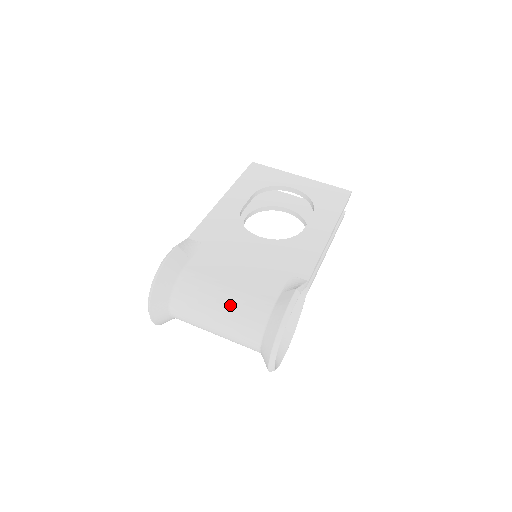
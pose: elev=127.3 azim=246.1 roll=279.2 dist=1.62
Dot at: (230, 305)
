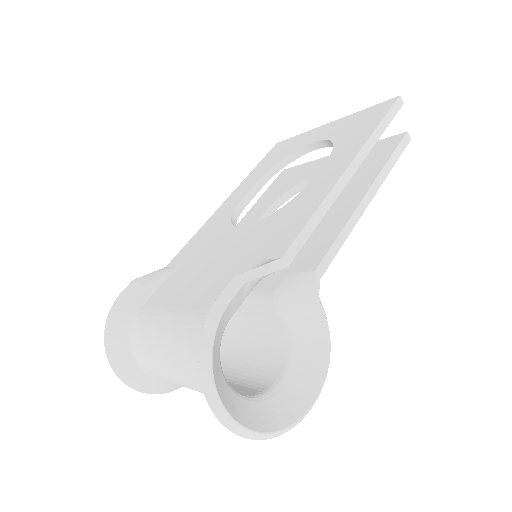
Dot at: (172, 339)
